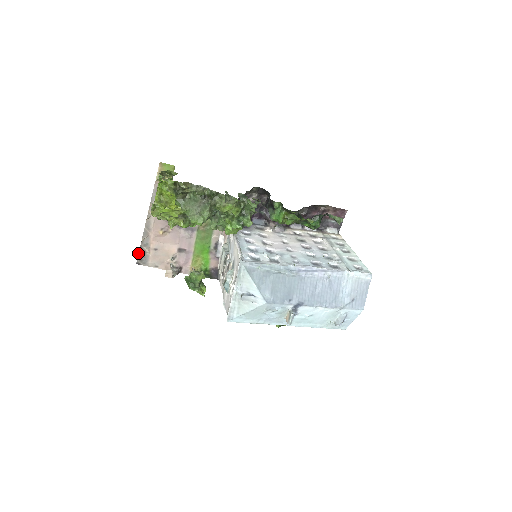
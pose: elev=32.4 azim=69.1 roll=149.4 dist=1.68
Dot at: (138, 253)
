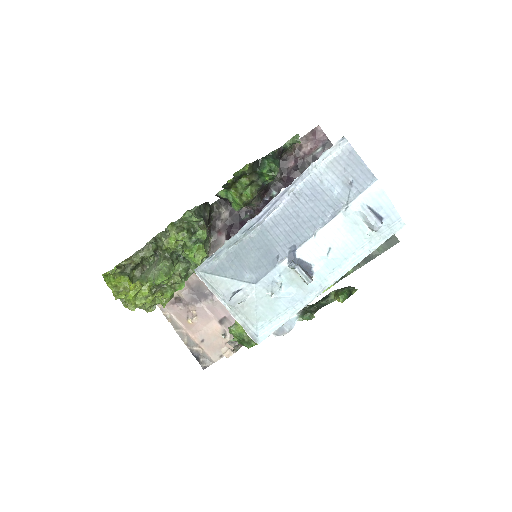
Dot at: occluded
